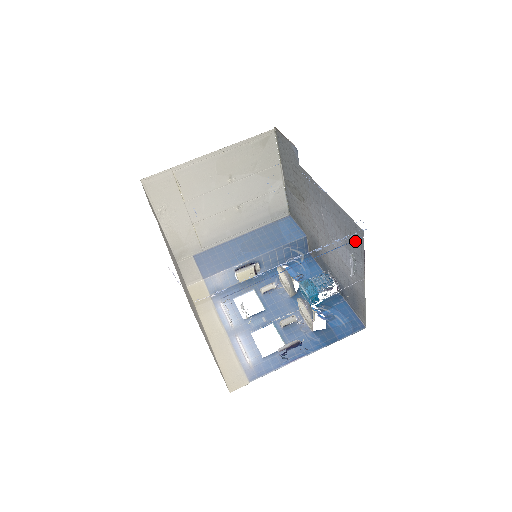
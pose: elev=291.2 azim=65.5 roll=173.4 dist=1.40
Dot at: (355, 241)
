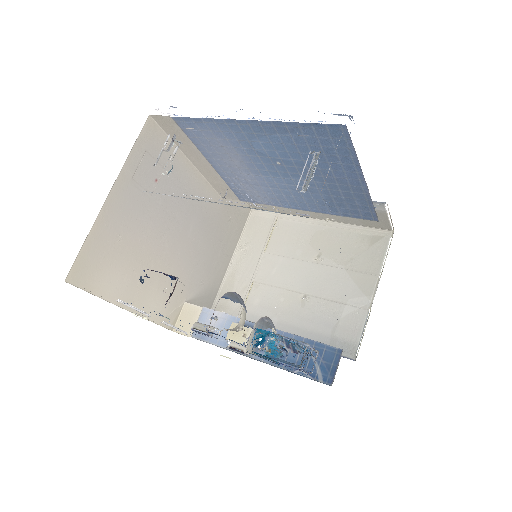
Dot at: occluded
